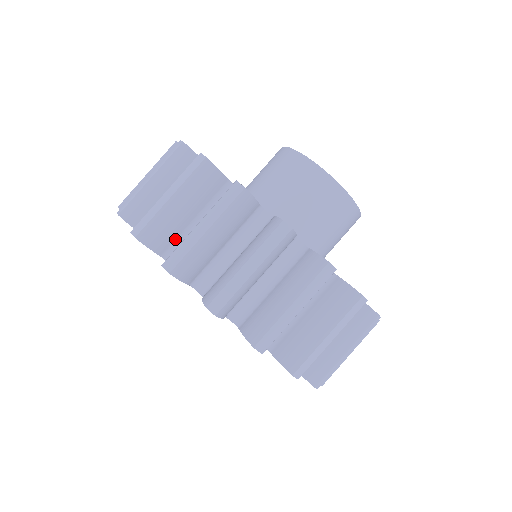
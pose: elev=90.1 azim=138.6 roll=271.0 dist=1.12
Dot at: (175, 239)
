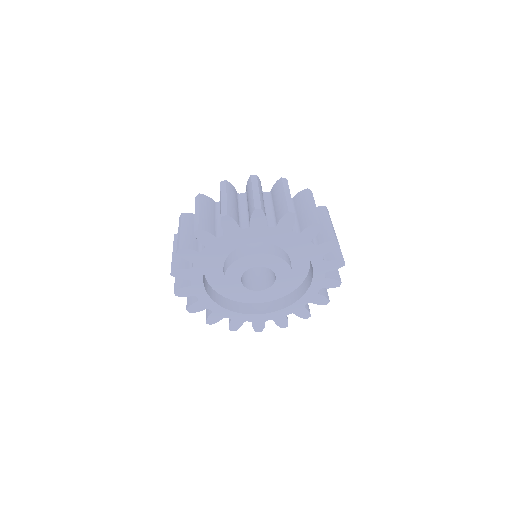
Dot at: occluded
